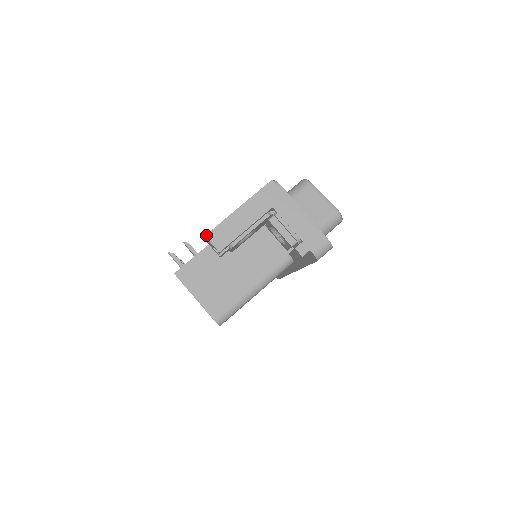
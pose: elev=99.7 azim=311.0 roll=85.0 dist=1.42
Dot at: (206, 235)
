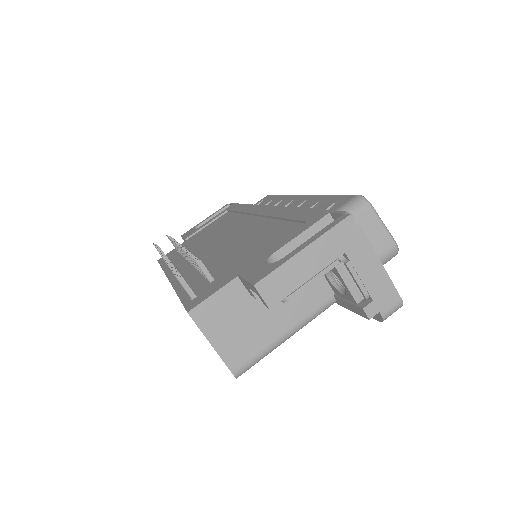
Dot at: (255, 284)
